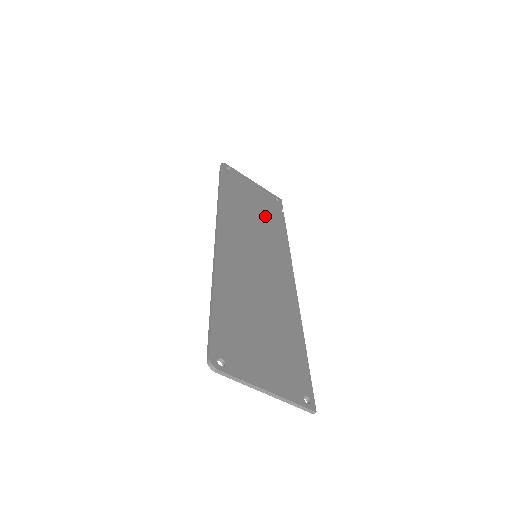
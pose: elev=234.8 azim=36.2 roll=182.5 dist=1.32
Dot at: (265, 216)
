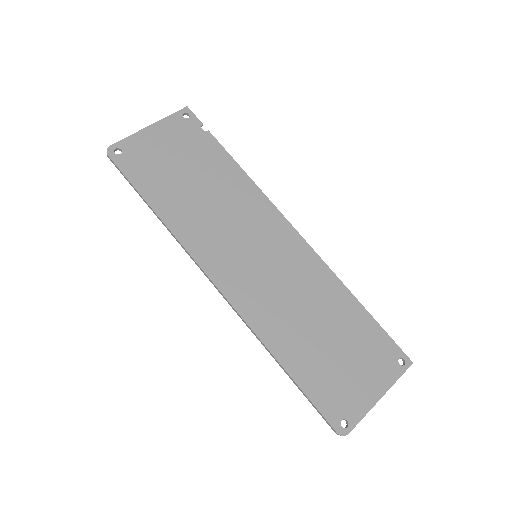
Dot at: (208, 175)
